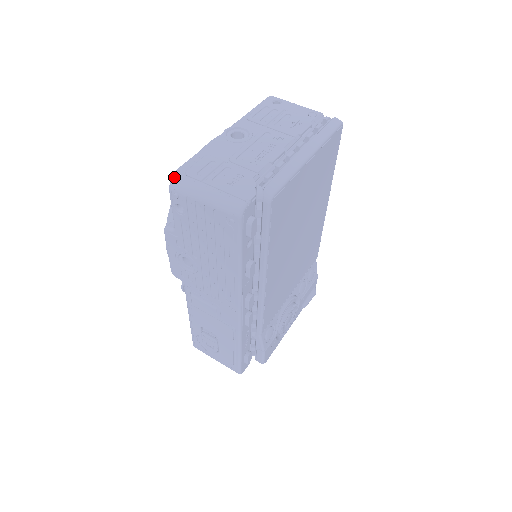
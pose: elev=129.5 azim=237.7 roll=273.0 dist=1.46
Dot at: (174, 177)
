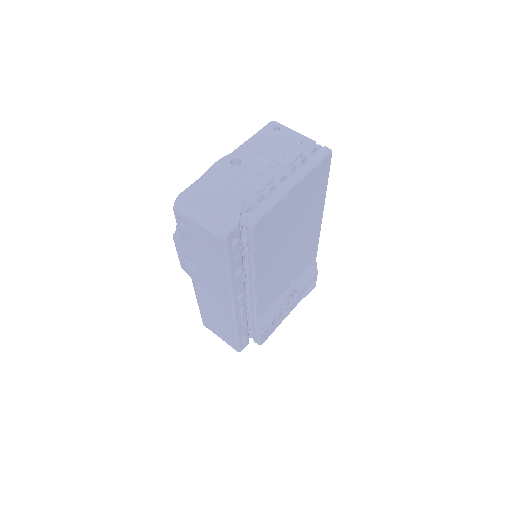
Dot at: (177, 201)
